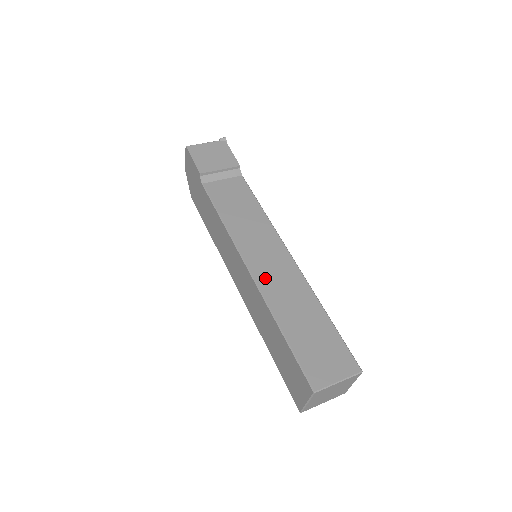
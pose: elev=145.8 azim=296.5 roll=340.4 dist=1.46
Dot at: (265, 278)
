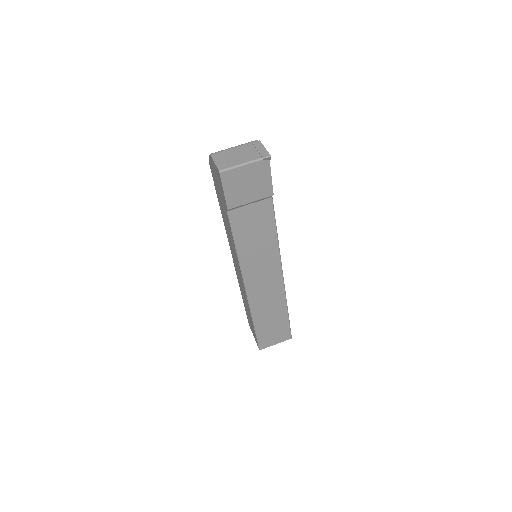
Dot at: (256, 296)
